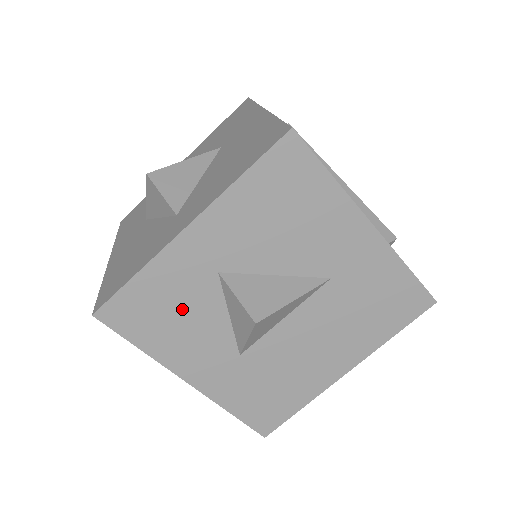
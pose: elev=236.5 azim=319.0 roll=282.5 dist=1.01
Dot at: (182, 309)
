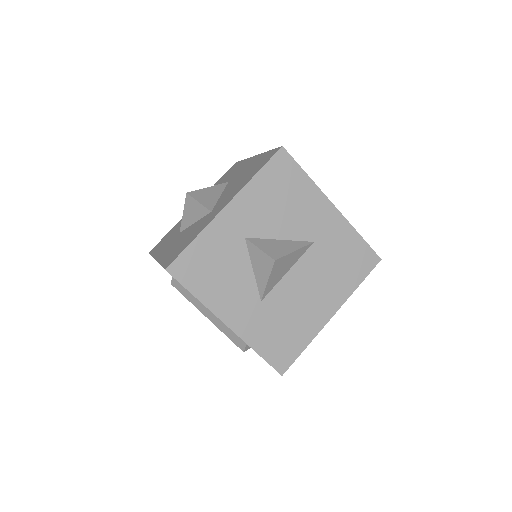
Dot at: (223, 265)
